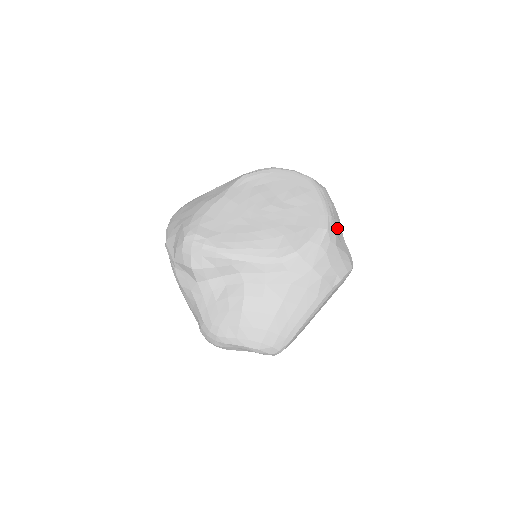
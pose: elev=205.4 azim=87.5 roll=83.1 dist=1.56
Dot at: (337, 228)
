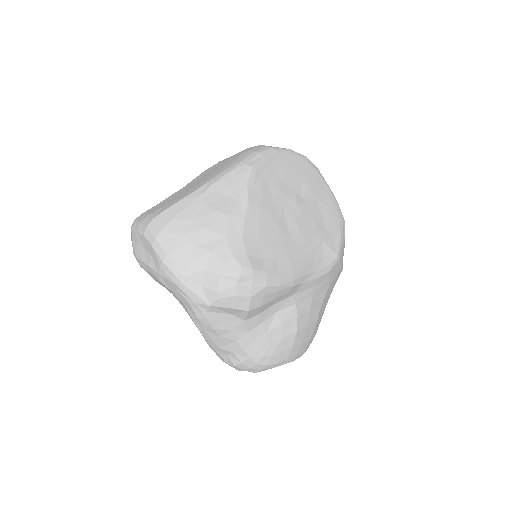
Dot at: occluded
